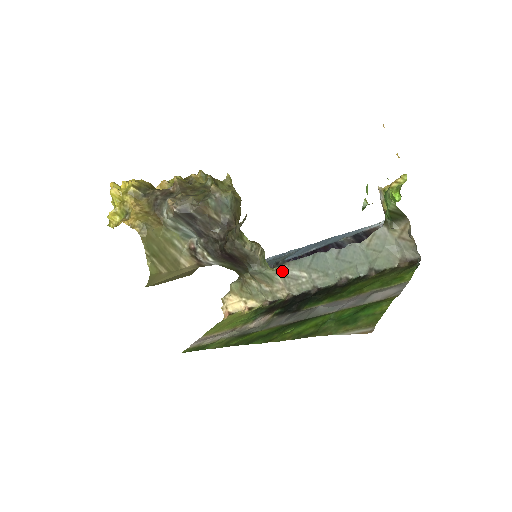
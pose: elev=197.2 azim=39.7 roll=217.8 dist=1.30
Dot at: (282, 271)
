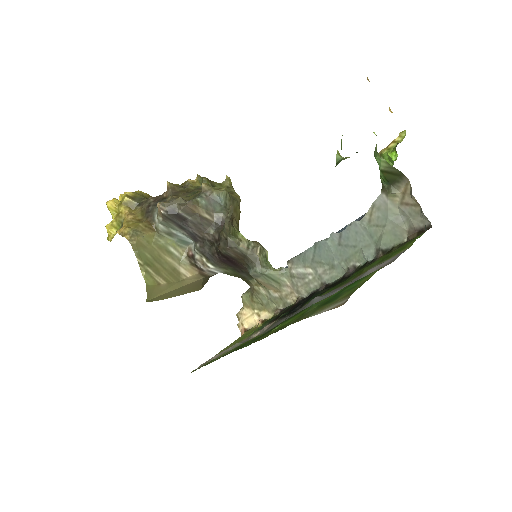
Dot at: (287, 271)
